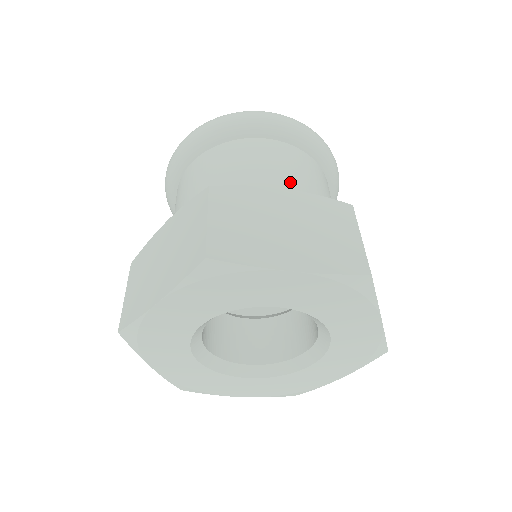
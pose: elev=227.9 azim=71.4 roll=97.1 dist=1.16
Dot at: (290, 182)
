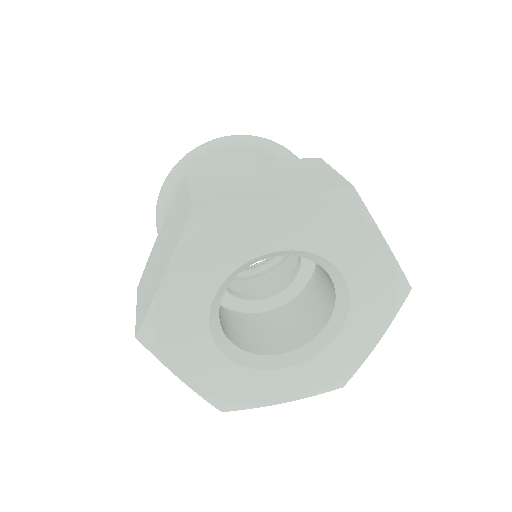
Dot at: occluded
